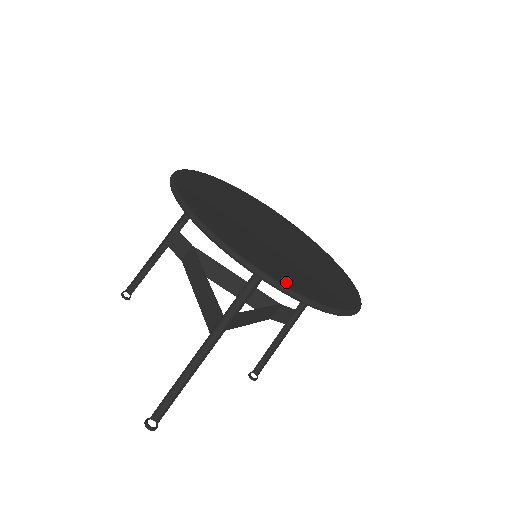
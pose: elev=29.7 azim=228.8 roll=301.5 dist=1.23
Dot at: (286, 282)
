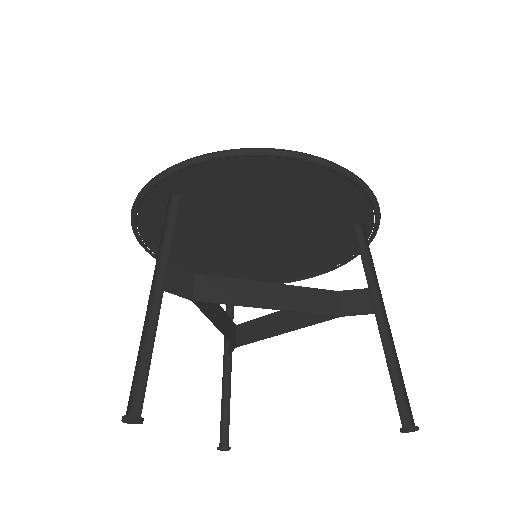
Dot at: occluded
